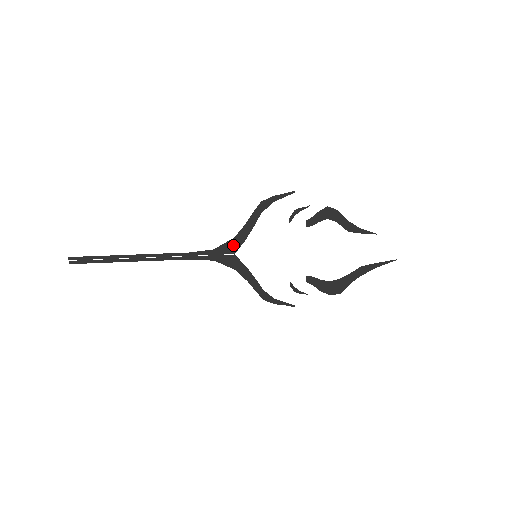
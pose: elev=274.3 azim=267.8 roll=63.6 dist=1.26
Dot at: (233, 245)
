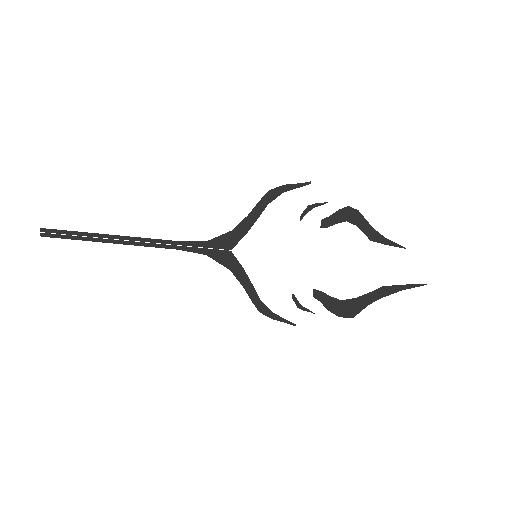
Dot at: (230, 239)
